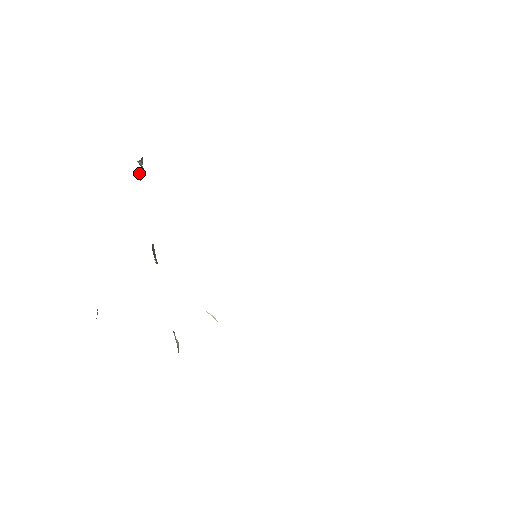
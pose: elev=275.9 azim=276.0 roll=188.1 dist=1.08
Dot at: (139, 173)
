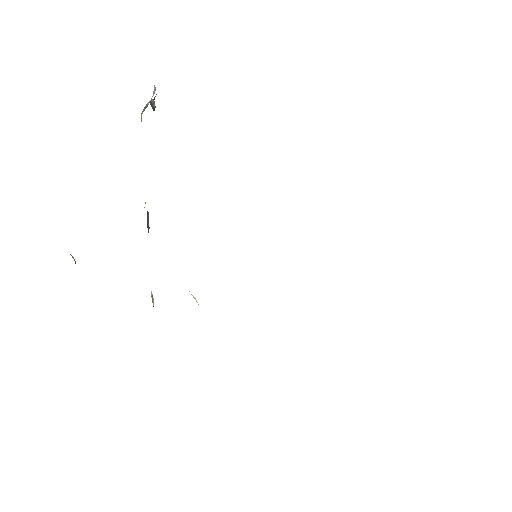
Dot at: occluded
